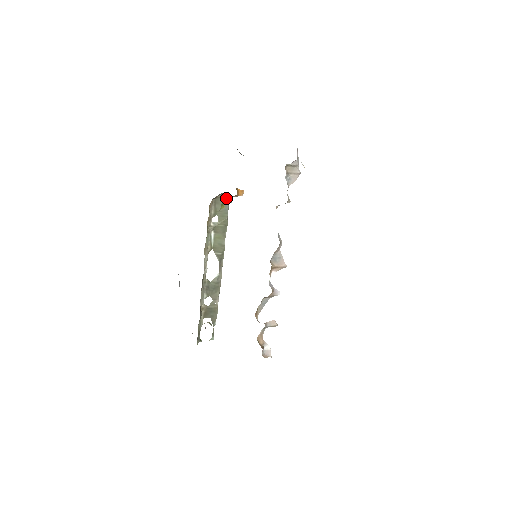
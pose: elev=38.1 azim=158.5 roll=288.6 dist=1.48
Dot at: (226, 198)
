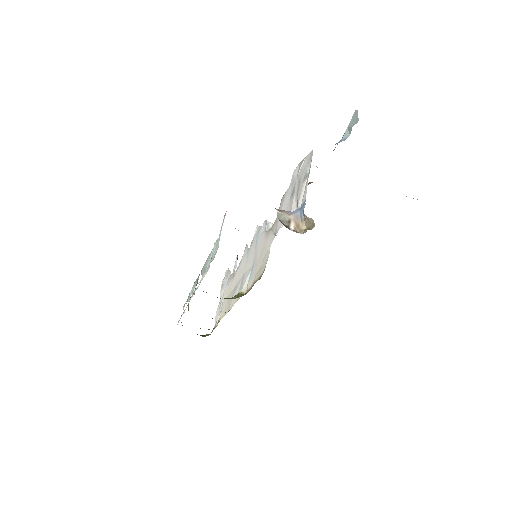
Dot at: occluded
